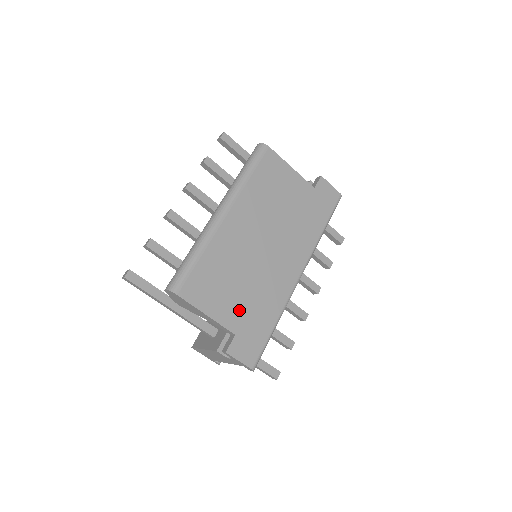
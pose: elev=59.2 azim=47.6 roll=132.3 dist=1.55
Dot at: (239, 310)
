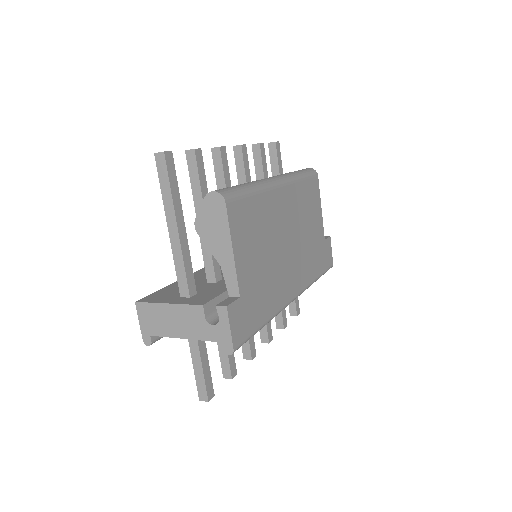
Dot at: (252, 277)
